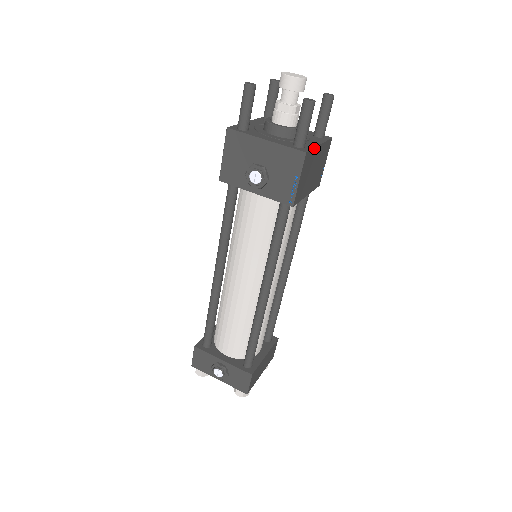
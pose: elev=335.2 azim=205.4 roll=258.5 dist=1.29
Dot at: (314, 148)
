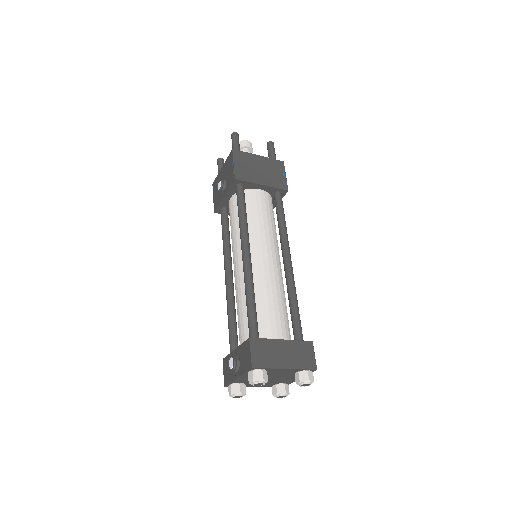
Dot at: (248, 153)
